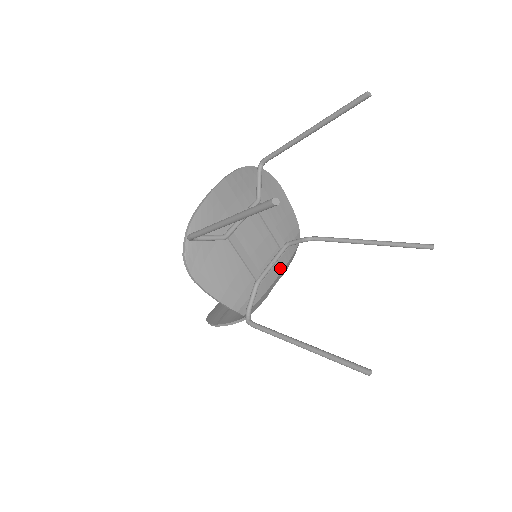
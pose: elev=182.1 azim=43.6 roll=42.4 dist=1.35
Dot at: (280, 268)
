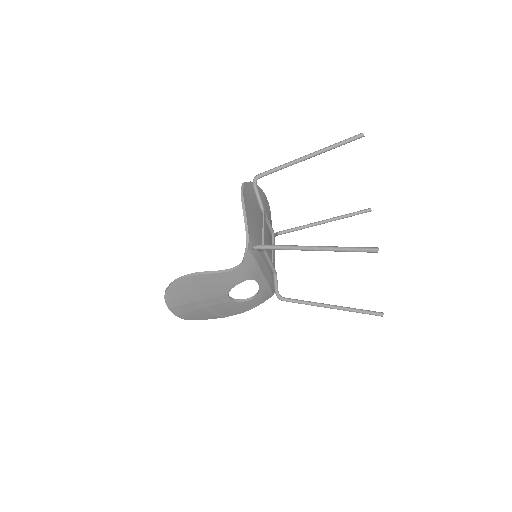
Dot at: (267, 276)
